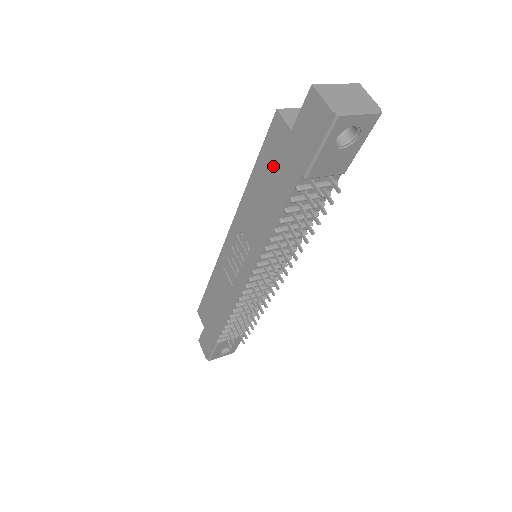
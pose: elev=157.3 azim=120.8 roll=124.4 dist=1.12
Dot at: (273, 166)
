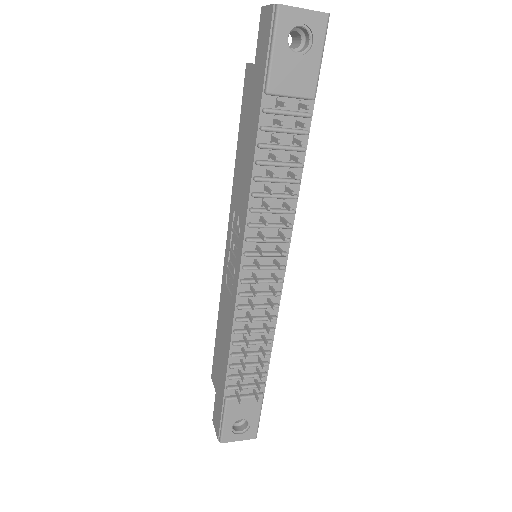
Dot at: (247, 114)
